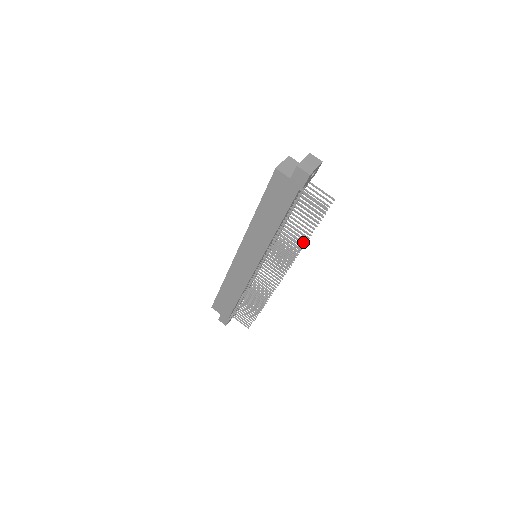
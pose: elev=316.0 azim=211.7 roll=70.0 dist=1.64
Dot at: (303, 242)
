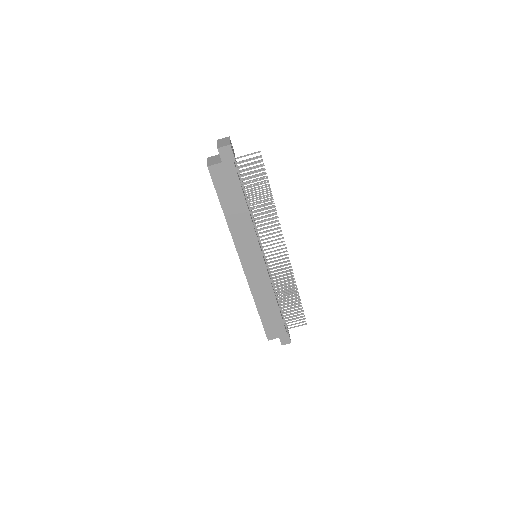
Dot at: (272, 207)
